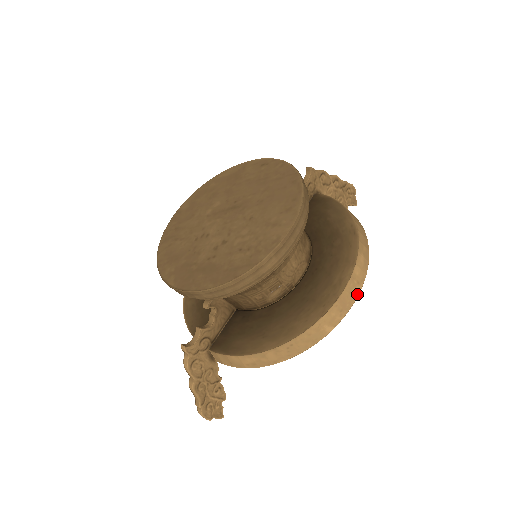
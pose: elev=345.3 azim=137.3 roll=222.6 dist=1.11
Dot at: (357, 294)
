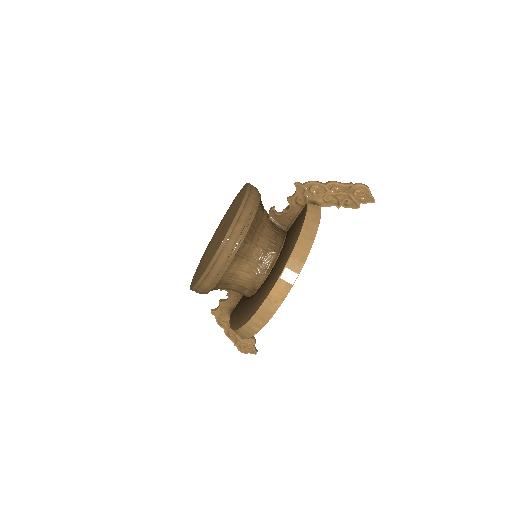
Dot at: (275, 309)
